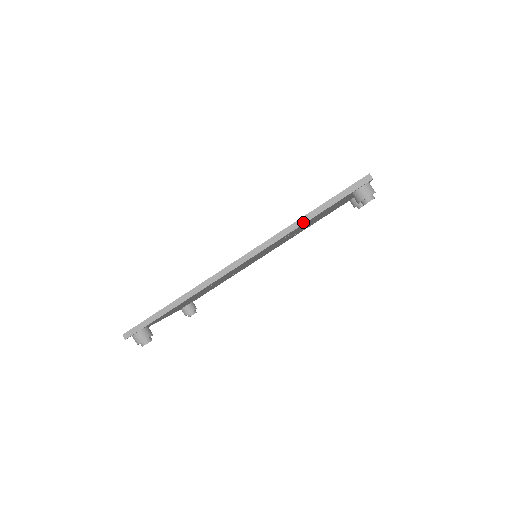
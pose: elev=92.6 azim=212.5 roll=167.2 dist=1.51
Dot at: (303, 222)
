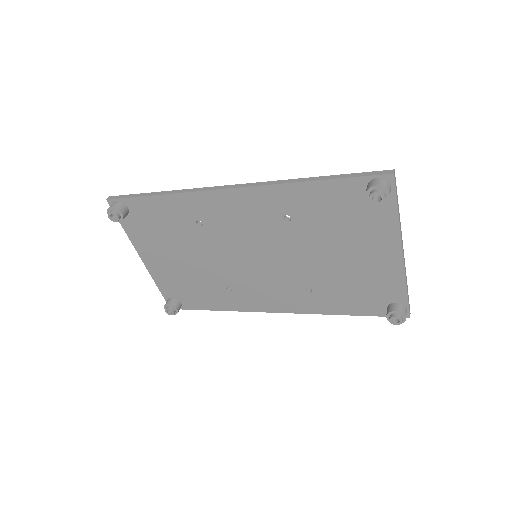
Dot at: (305, 180)
